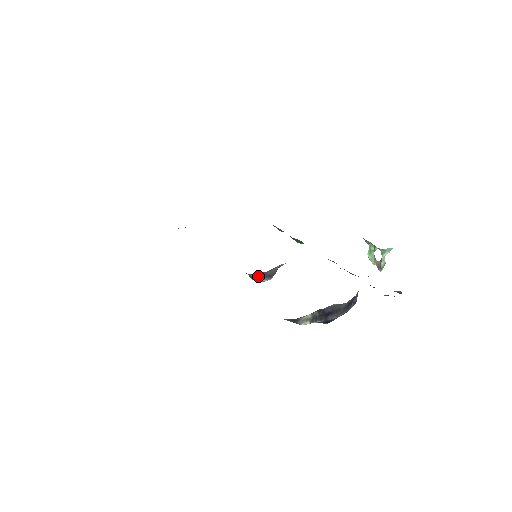
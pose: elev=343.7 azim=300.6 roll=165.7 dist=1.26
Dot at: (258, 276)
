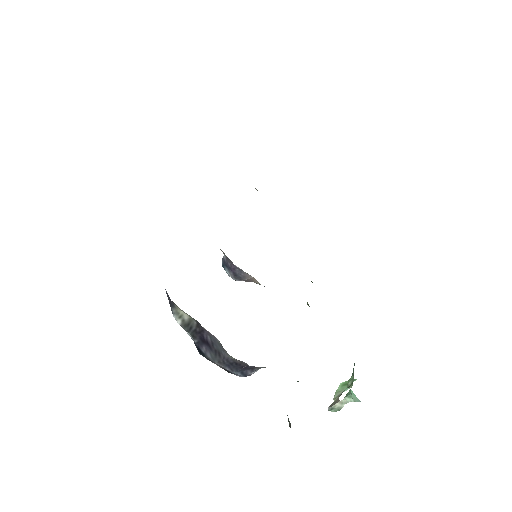
Dot at: (227, 261)
